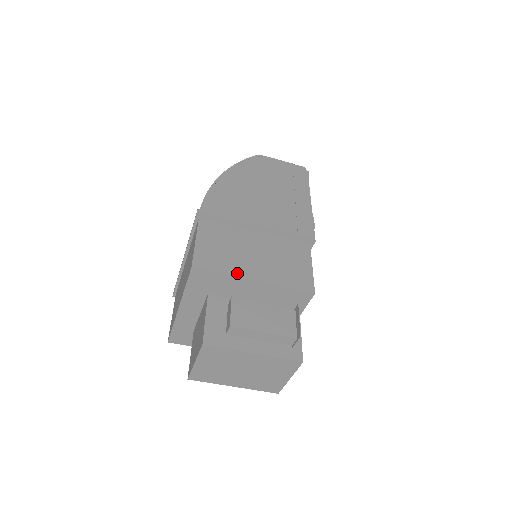
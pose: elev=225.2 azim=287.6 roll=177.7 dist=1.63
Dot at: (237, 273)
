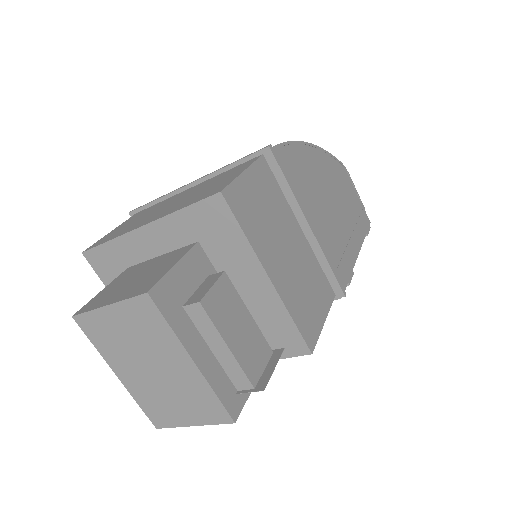
Dot at: (259, 250)
